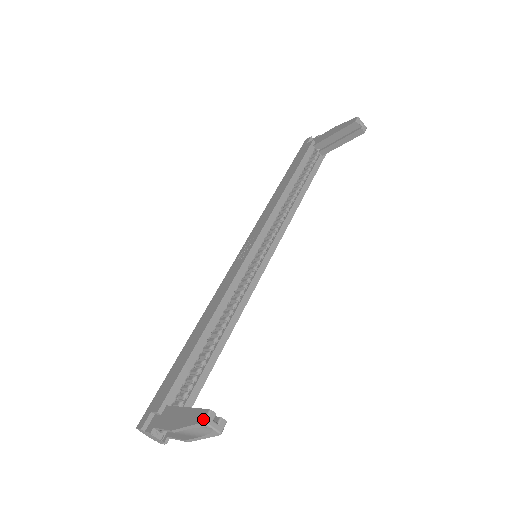
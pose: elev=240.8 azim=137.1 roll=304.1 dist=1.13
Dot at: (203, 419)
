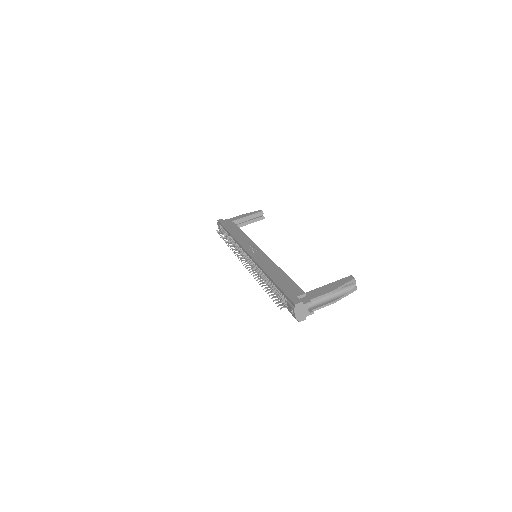
Dot at: (353, 277)
